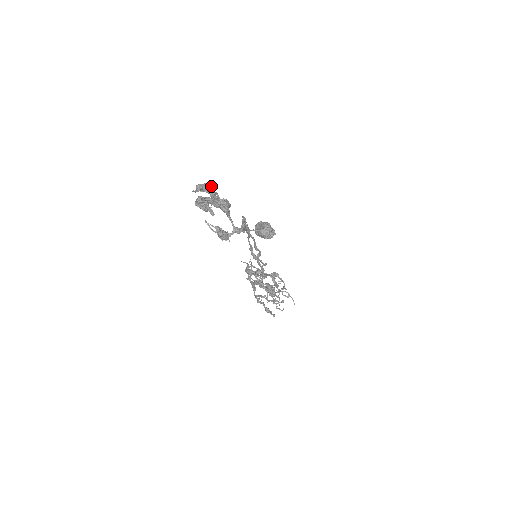
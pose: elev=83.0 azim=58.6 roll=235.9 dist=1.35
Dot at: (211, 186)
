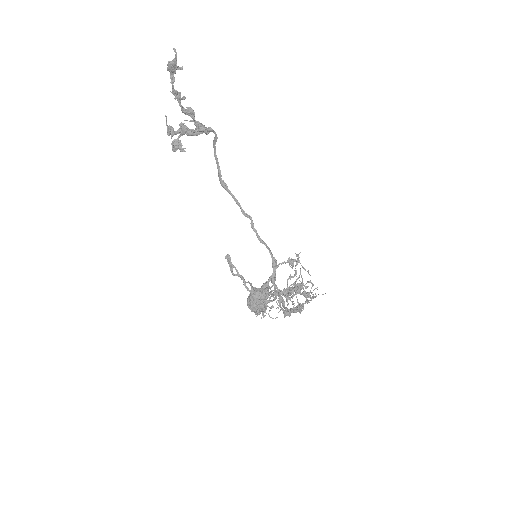
Dot at: (177, 139)
